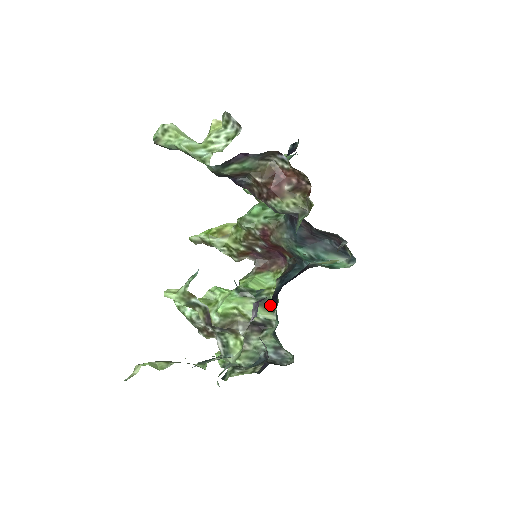
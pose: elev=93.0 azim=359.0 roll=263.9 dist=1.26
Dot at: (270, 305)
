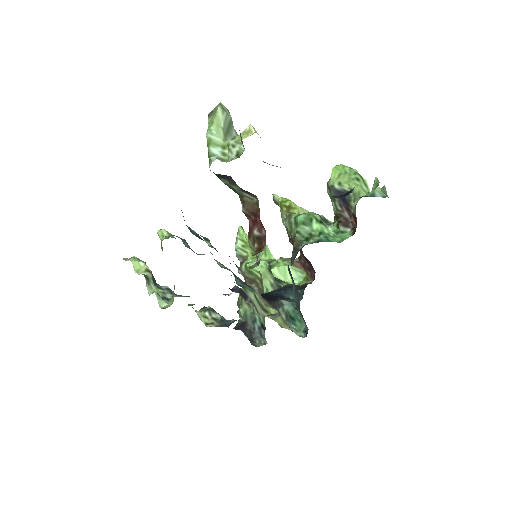
Dot at: occluded
